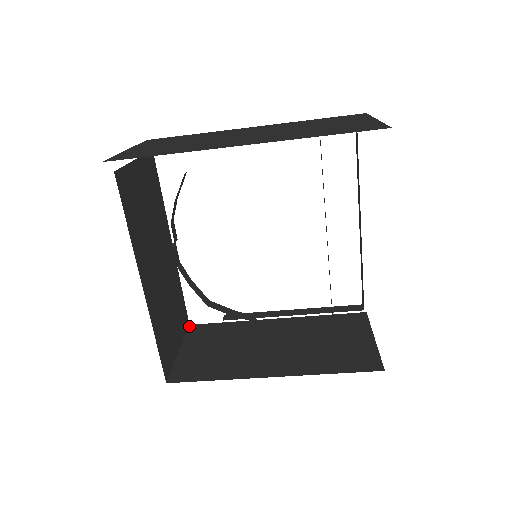
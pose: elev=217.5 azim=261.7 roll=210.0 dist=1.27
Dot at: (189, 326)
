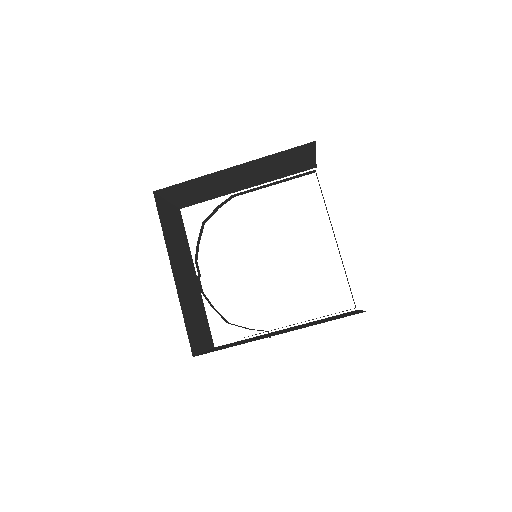
Dot at: (214, 347)
